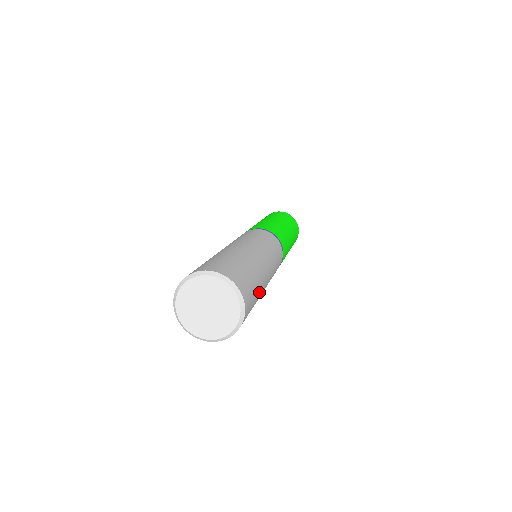
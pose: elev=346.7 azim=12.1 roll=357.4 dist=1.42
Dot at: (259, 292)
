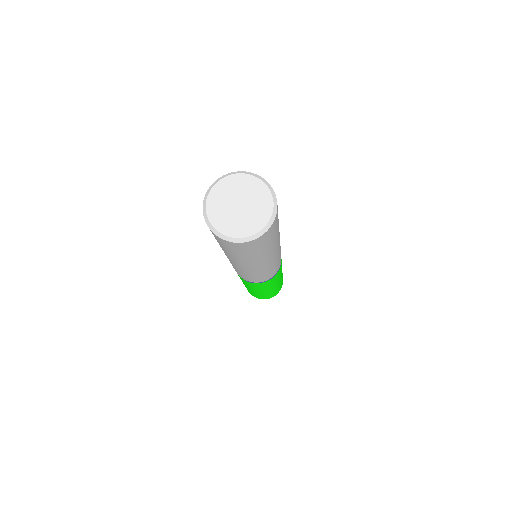
Dot at: (263, 253)
